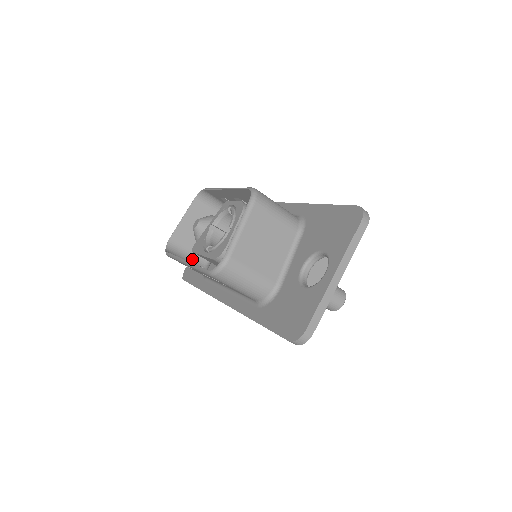
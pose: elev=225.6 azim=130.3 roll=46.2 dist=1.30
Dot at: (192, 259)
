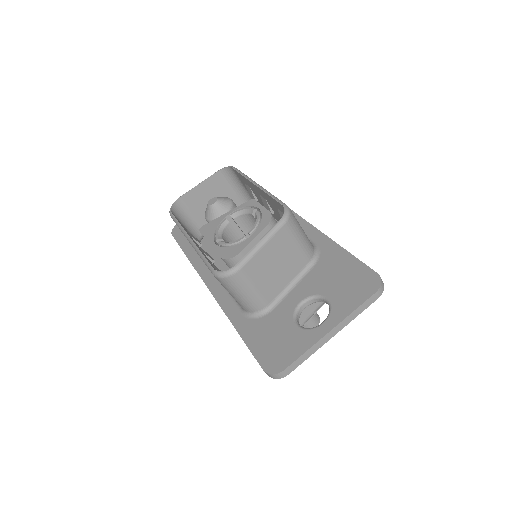
Dot at: (191, 225)
